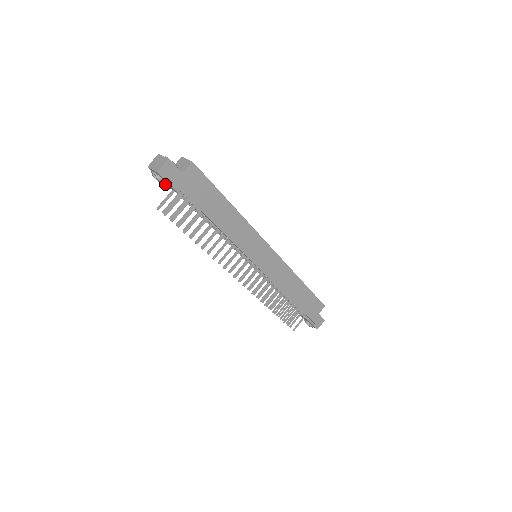
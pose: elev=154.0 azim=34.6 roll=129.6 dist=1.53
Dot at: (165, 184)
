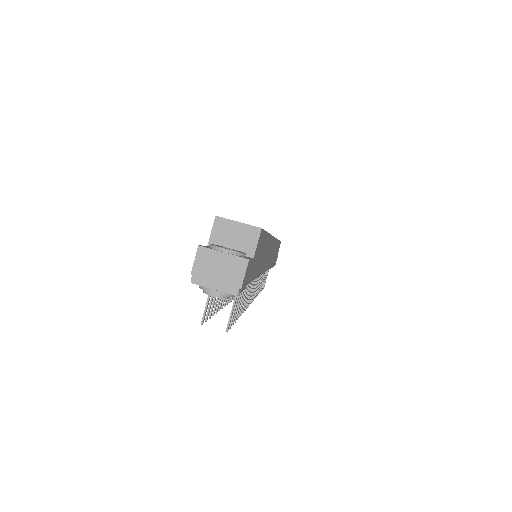
Dot at: occluded
